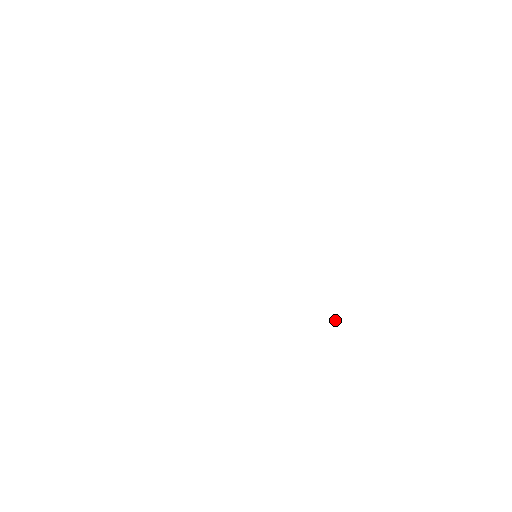
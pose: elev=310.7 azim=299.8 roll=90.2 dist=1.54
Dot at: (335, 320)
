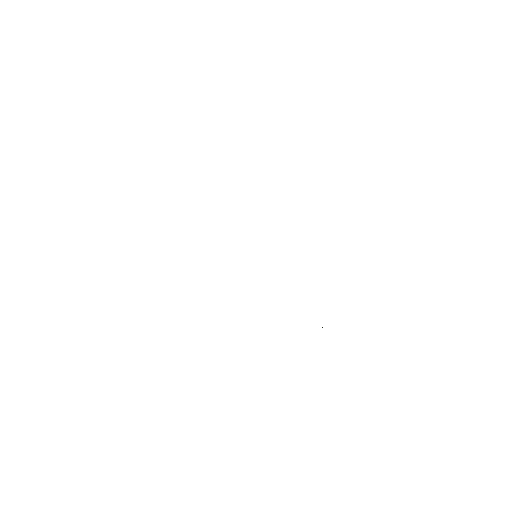
Dot at: occluded
